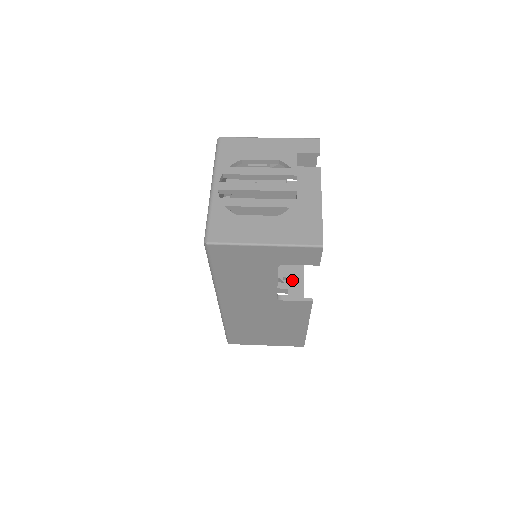
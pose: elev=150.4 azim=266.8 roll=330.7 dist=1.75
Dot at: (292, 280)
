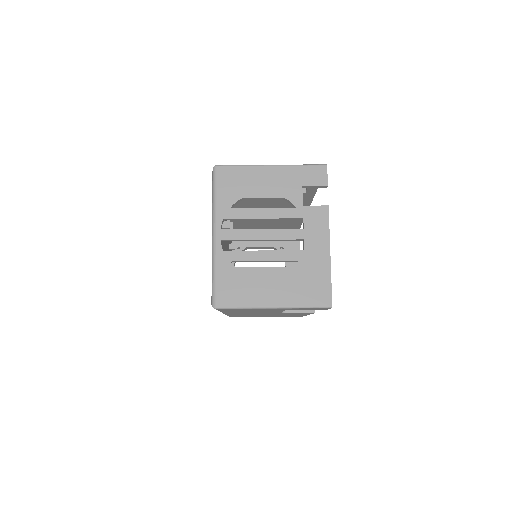
Dot at: (289, 248)
